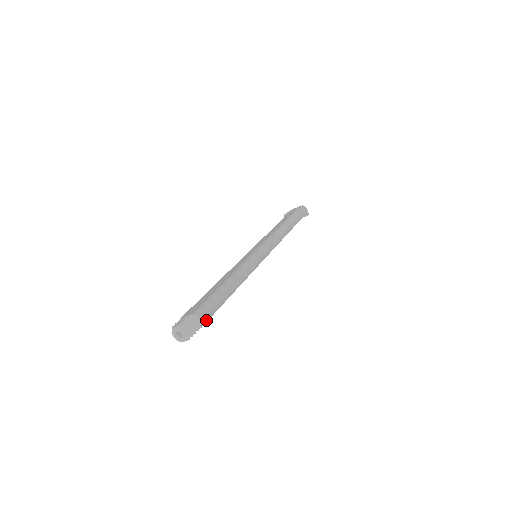
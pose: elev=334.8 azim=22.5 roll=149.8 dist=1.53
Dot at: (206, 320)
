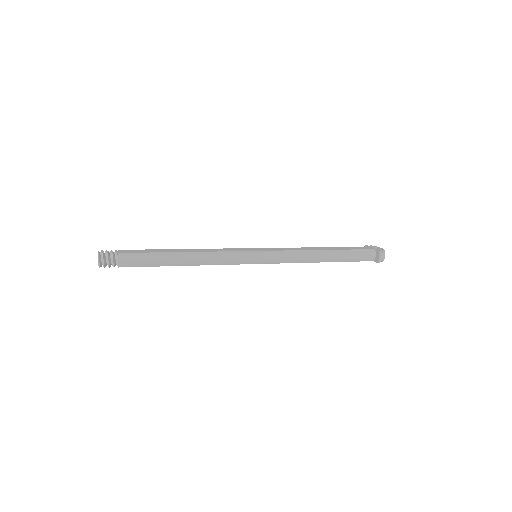
Dot at: (128, 265)
